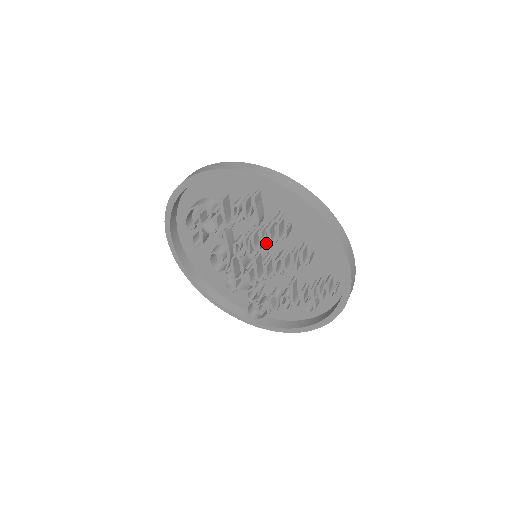
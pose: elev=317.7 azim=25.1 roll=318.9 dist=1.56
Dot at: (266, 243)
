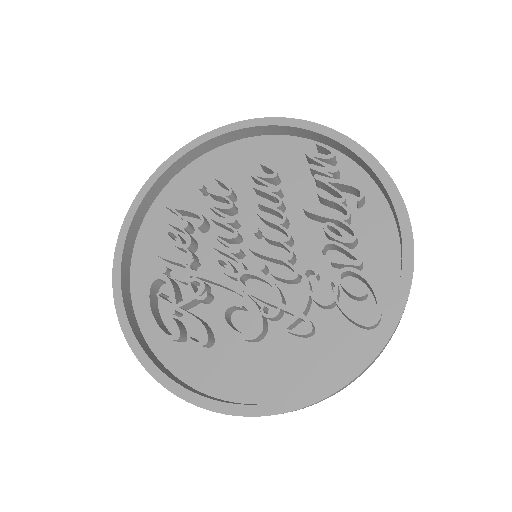
Dot at: (229, 217)
